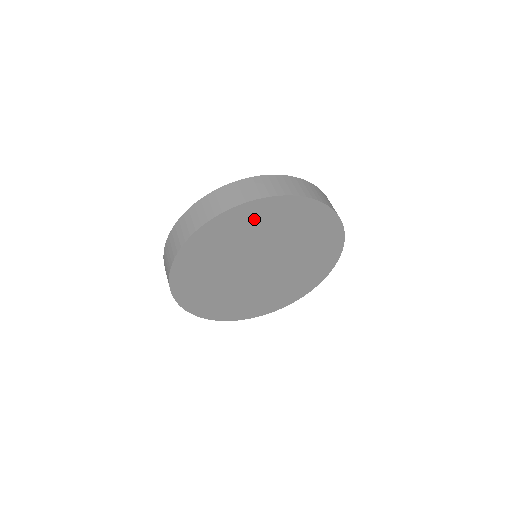
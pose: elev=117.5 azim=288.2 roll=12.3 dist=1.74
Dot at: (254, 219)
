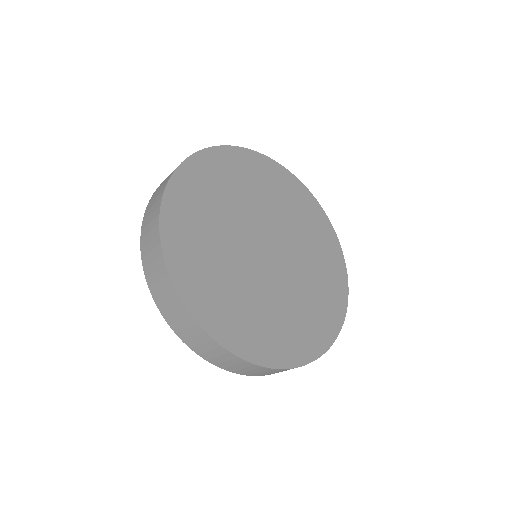
Dot at: (233, 171)
